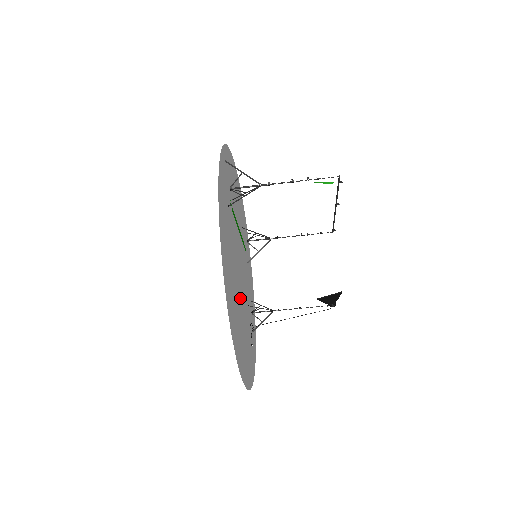
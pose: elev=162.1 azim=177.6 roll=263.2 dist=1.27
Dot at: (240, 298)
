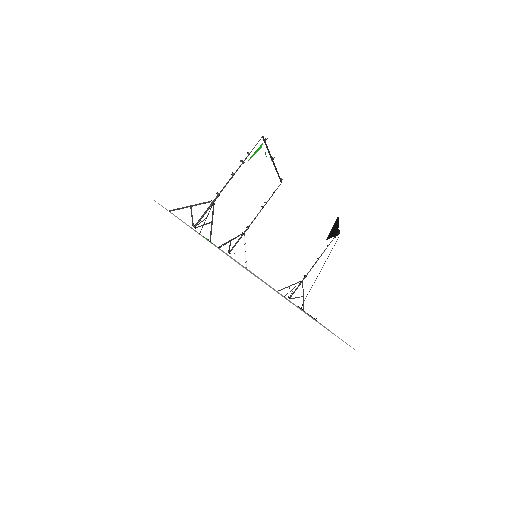
Dot at: occluded
